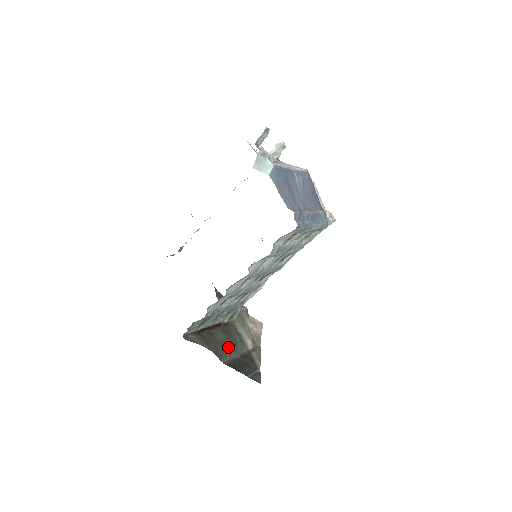
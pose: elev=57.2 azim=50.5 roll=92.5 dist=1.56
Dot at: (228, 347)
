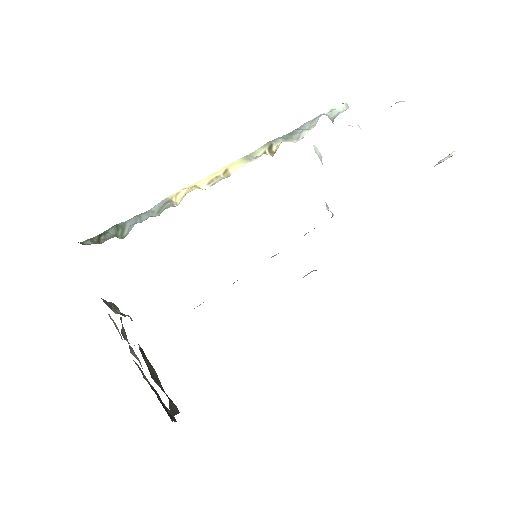
Dot at: occluded
